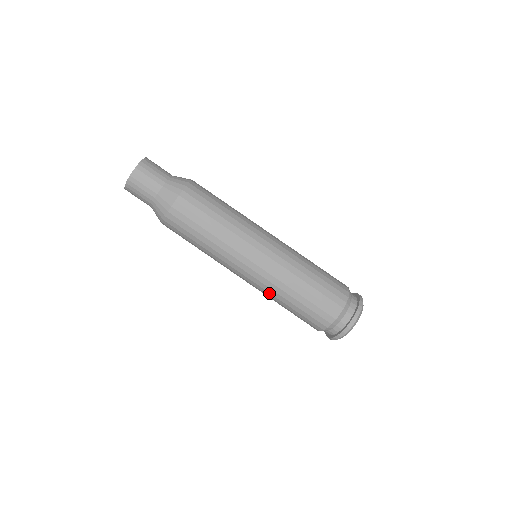
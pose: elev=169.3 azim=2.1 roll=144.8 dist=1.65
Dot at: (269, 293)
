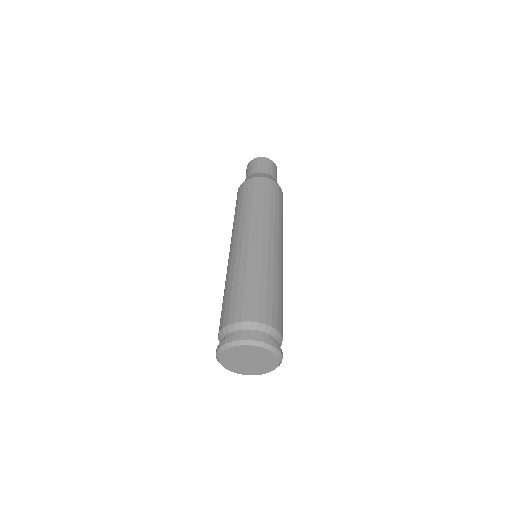
Dot at: (227, 272)
